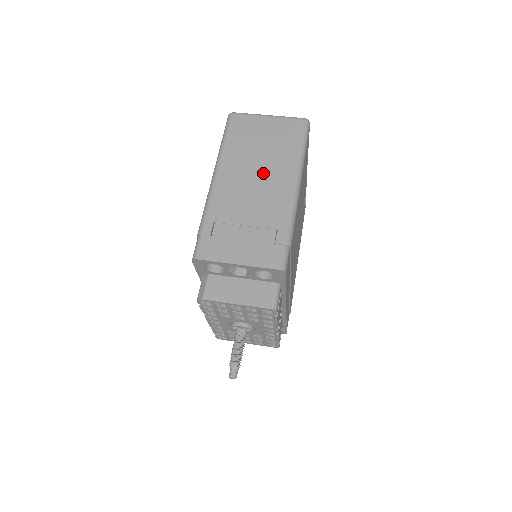
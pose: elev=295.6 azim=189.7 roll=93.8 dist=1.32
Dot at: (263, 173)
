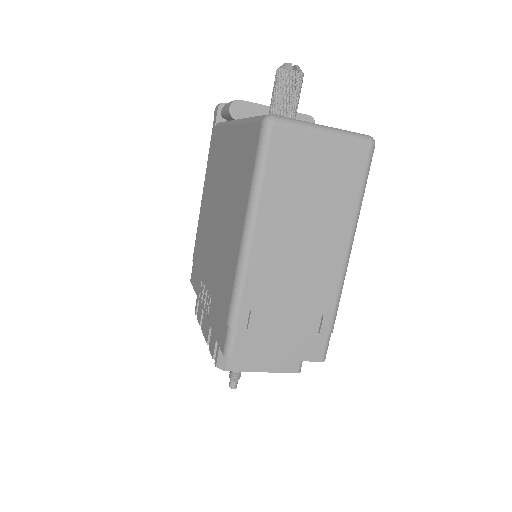
Dot at: (312, 236)
